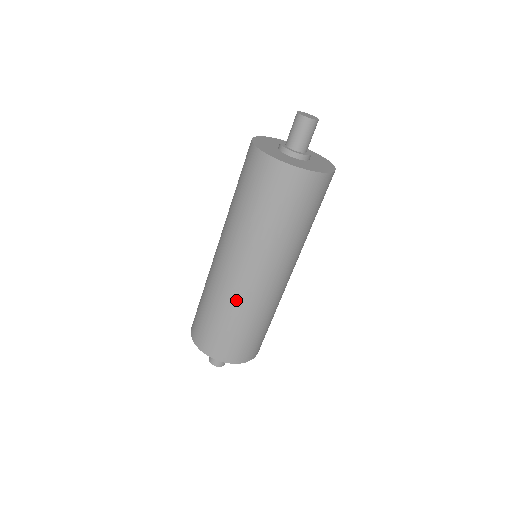
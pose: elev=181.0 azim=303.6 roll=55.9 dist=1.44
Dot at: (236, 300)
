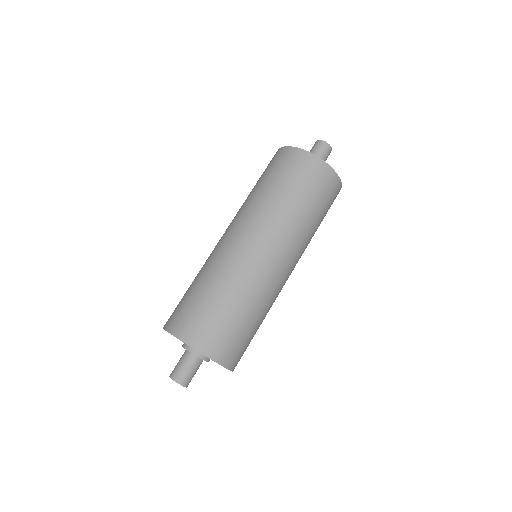
Dot at: (238, 274)
